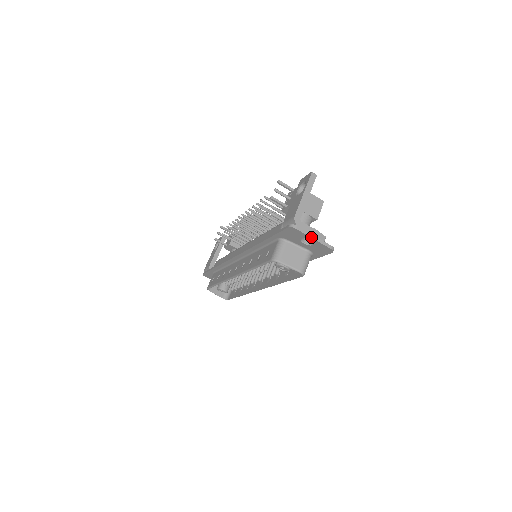
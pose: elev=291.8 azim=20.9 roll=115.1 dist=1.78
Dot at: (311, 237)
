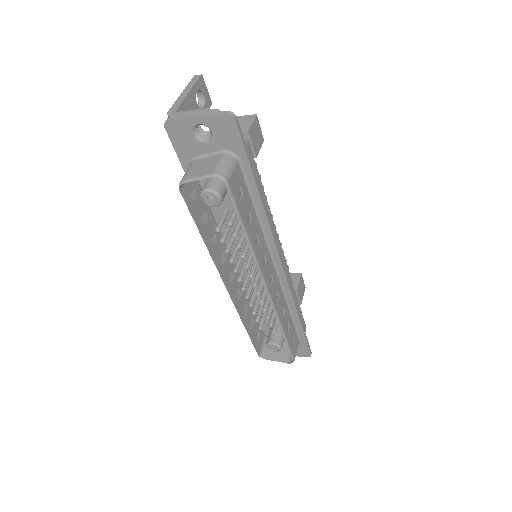
Dot at: (192, 117)
